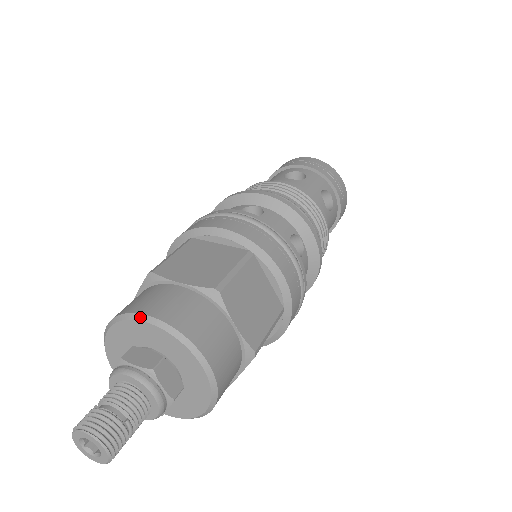
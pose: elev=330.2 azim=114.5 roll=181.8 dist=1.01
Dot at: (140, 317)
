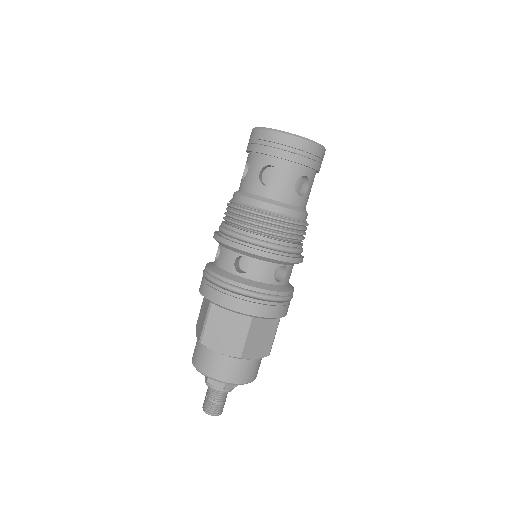
Dot at: (208, 377)
